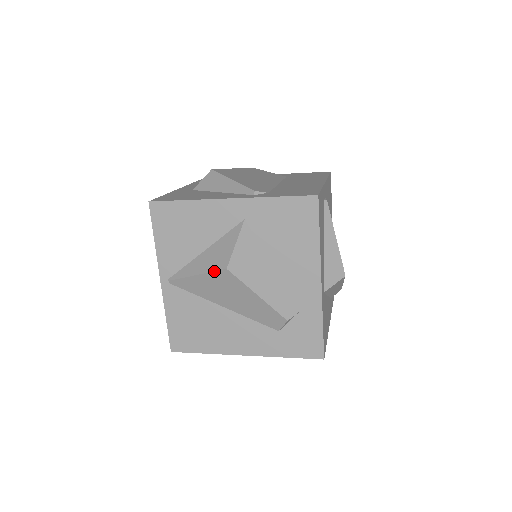
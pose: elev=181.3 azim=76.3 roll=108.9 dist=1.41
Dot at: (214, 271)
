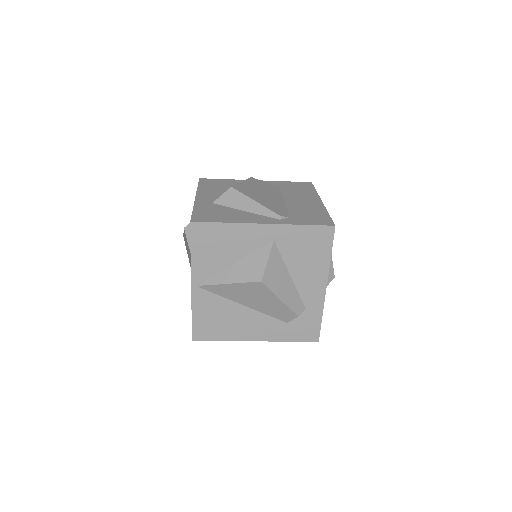
Dot at: (249, 282)
